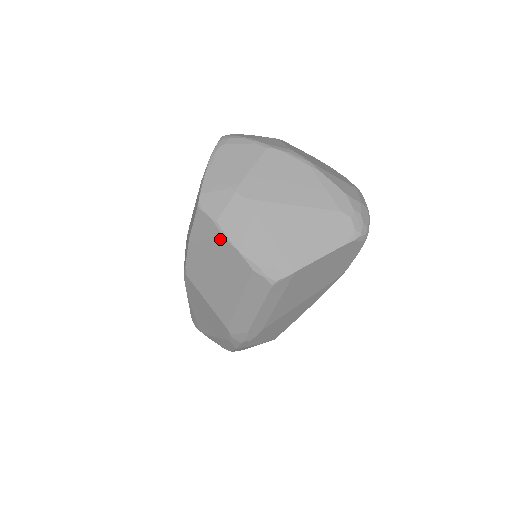
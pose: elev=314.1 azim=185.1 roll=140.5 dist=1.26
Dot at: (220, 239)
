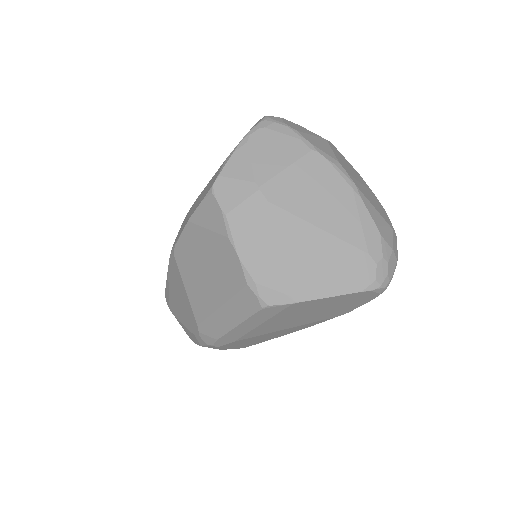
Dot at: (223, 235)
